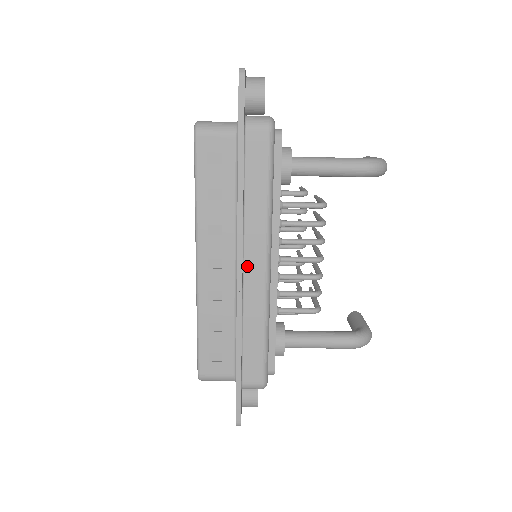
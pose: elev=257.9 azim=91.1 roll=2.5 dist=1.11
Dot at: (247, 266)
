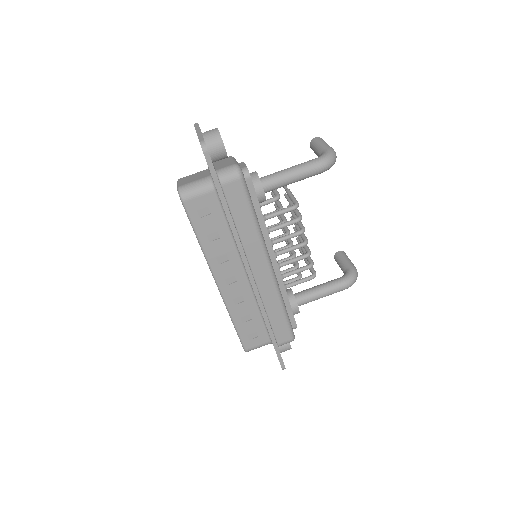
Dot at: (256, 275)
